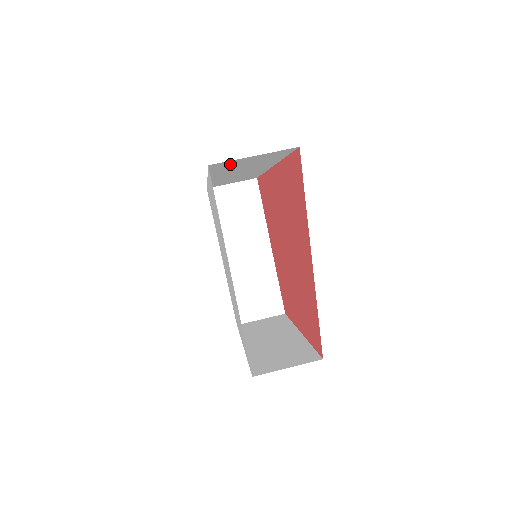
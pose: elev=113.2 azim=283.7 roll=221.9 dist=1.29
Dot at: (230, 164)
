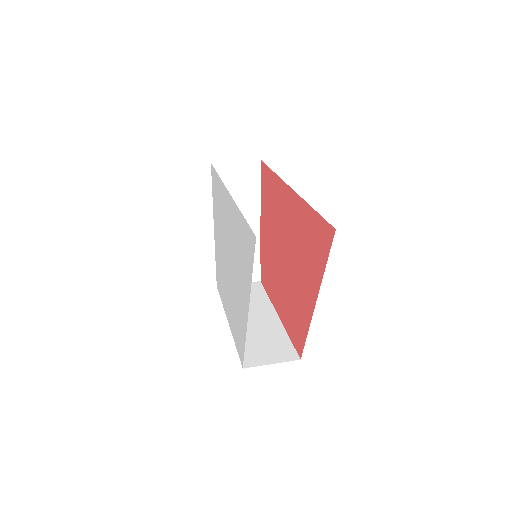
Dot at: occluded
